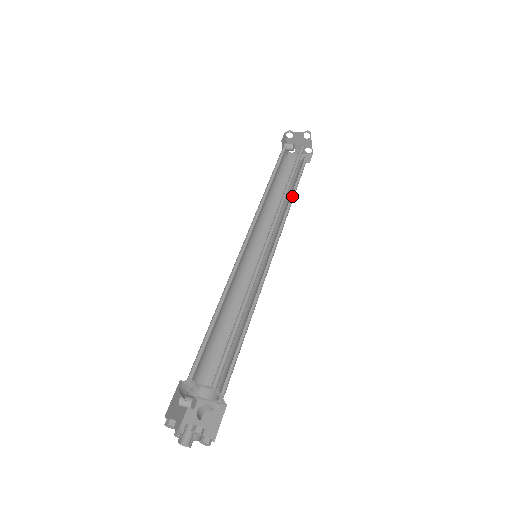
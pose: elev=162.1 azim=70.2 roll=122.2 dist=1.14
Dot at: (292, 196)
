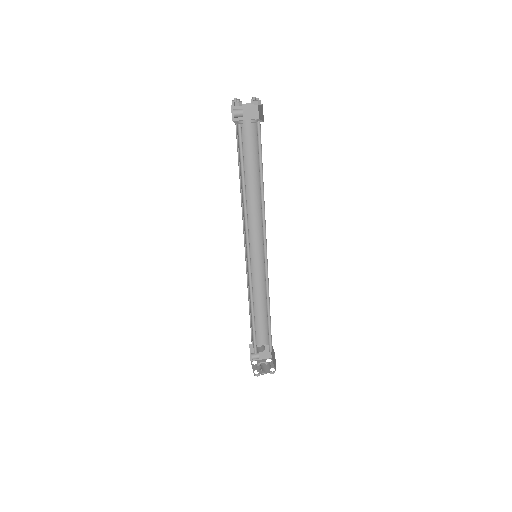
Dot at: (257, 174)
